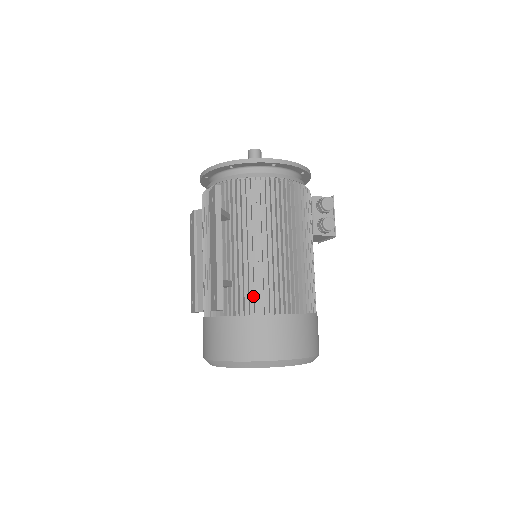
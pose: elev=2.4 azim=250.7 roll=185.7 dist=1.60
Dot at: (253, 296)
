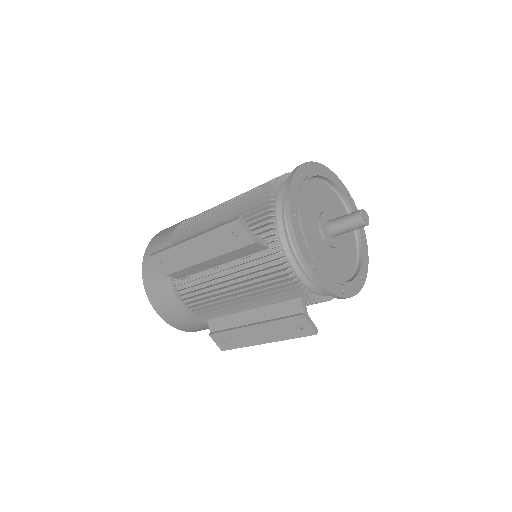
Dot at: occluded
